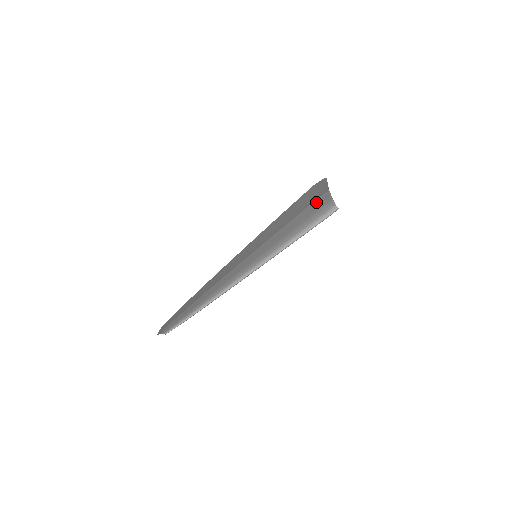
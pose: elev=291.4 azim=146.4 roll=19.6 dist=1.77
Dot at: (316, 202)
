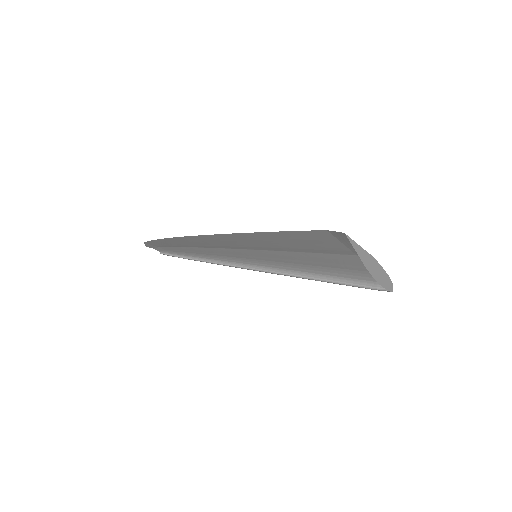
Dot at: (355, 258)
